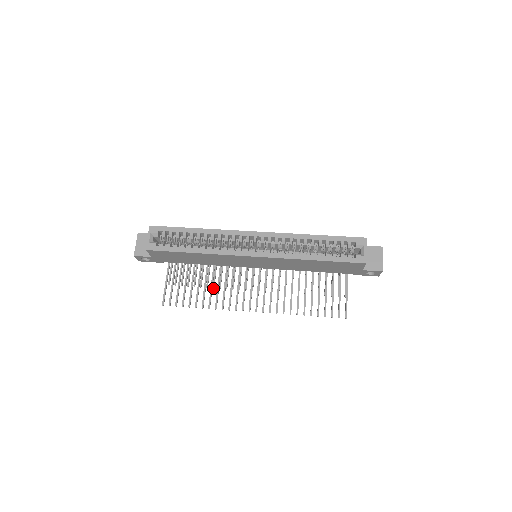
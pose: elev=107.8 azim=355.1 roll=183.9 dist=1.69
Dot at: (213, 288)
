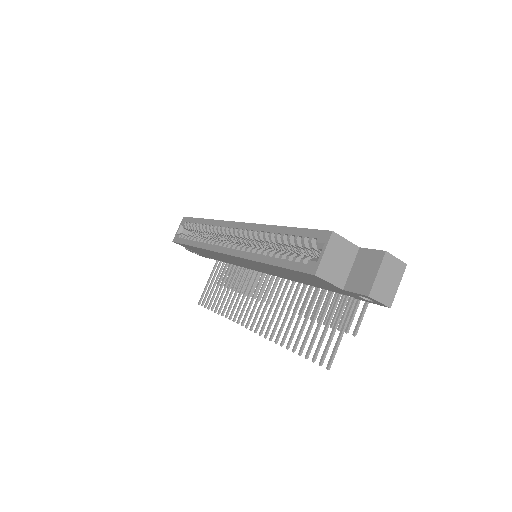
Dot at: occluded
